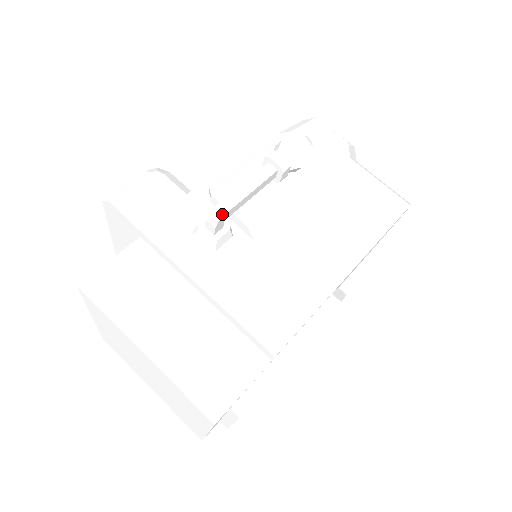
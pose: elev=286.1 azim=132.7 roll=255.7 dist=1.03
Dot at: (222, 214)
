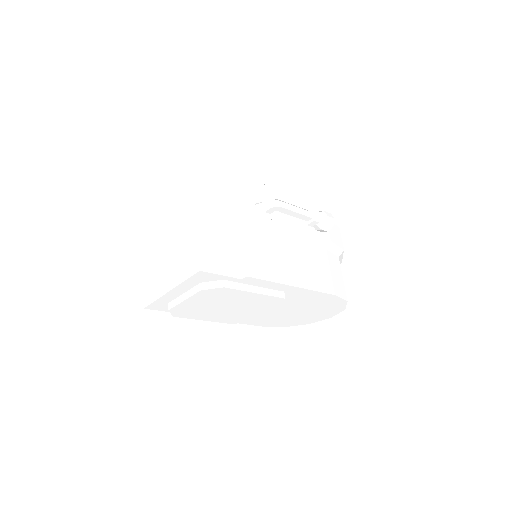
Dot at: (279, 206)
